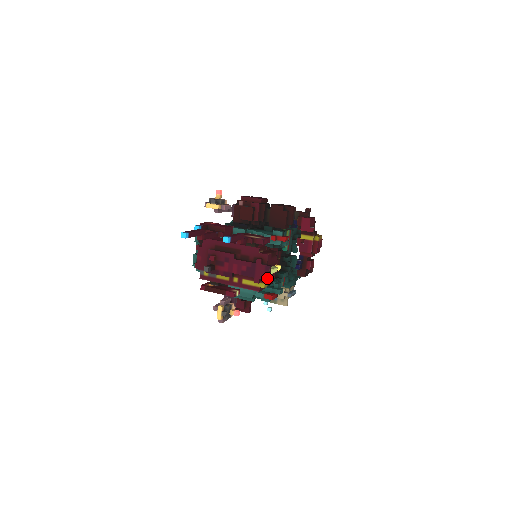
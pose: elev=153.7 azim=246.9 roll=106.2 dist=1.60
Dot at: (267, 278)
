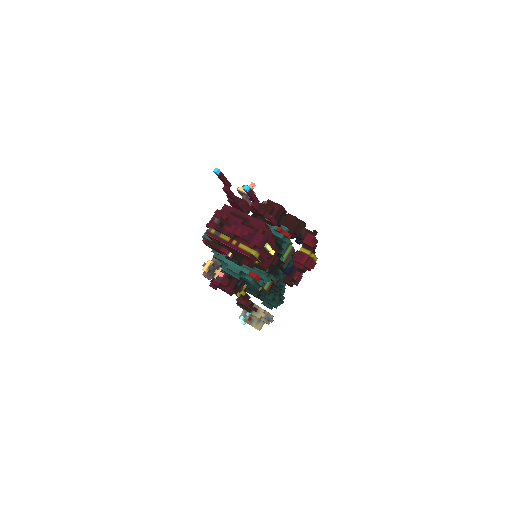
Dot at: (261, 245)
